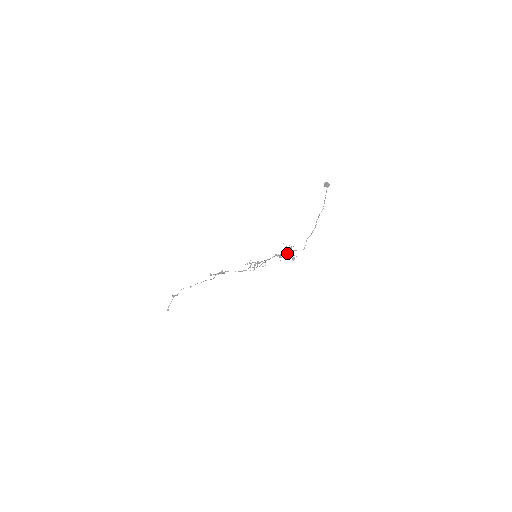
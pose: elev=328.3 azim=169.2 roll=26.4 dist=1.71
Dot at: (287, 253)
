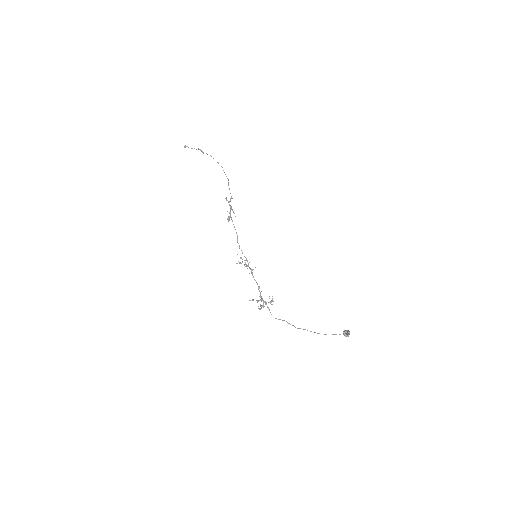
Dot at: (264, 301)
